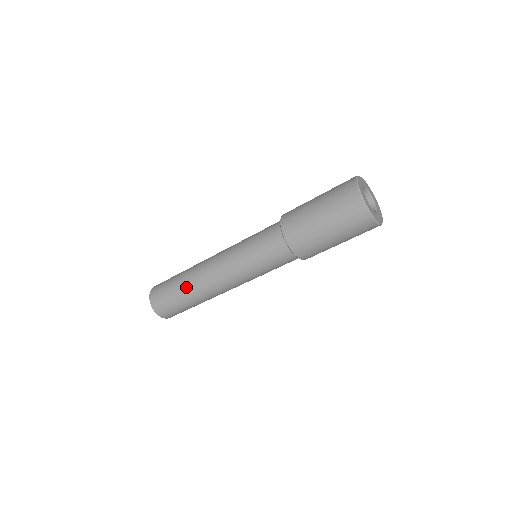
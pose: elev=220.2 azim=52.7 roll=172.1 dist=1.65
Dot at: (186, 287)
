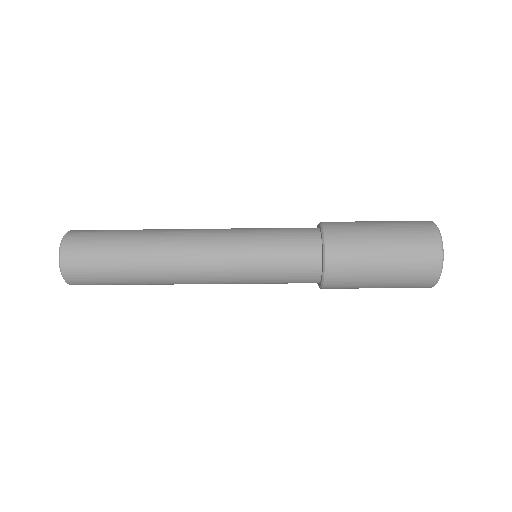
Dot at: (139, 241)
